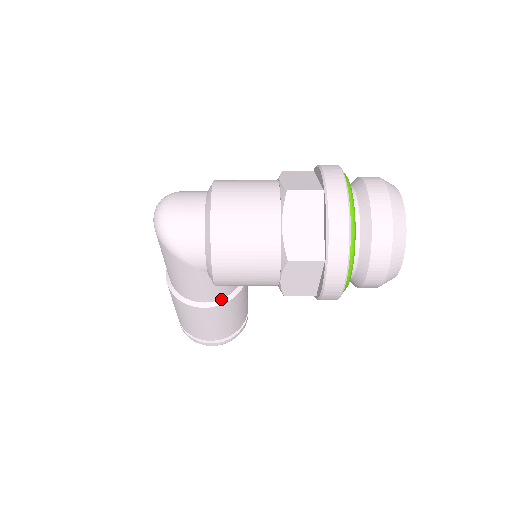
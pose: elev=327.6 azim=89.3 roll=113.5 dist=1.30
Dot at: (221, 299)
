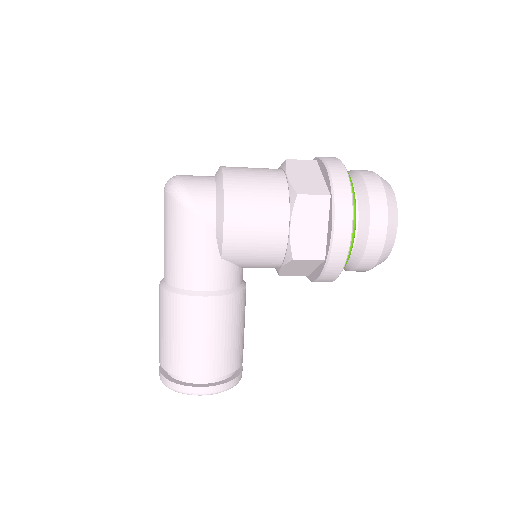
Dot at: (223, 290)
